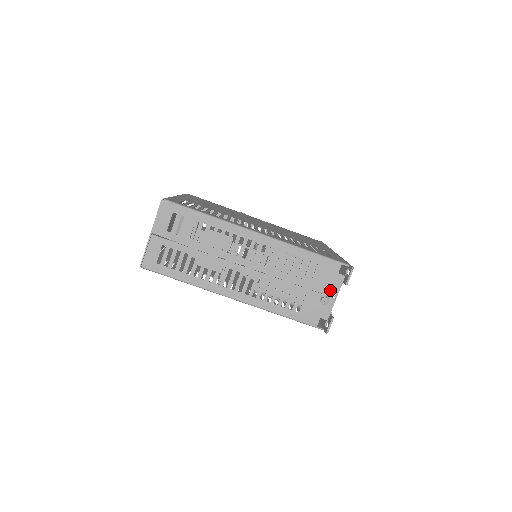
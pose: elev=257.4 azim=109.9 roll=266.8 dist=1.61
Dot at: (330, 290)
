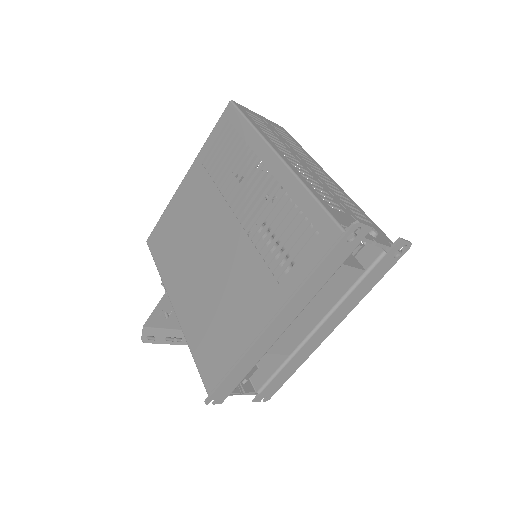
Dot at: (375, 232)
